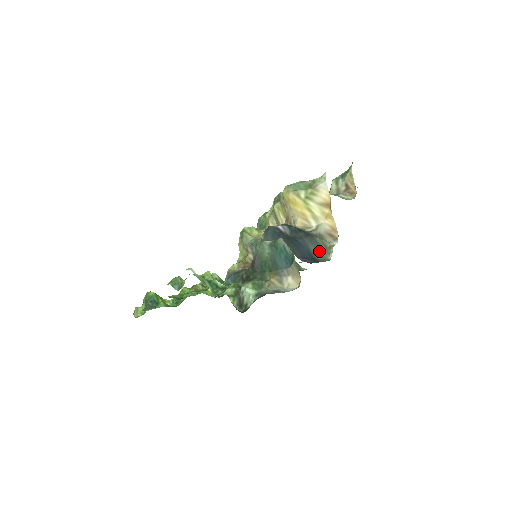
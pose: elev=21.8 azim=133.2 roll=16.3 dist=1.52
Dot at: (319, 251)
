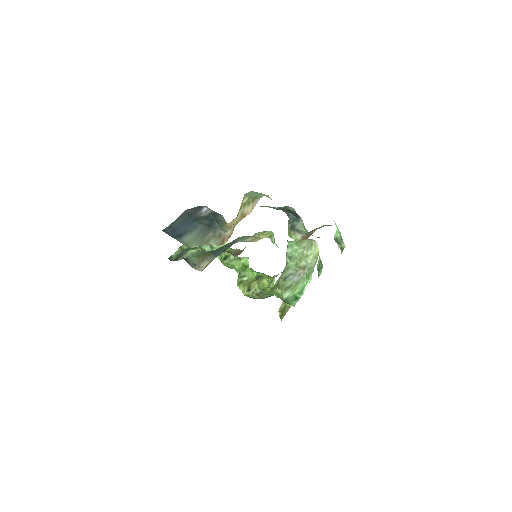
Dot at: (195, 238)
